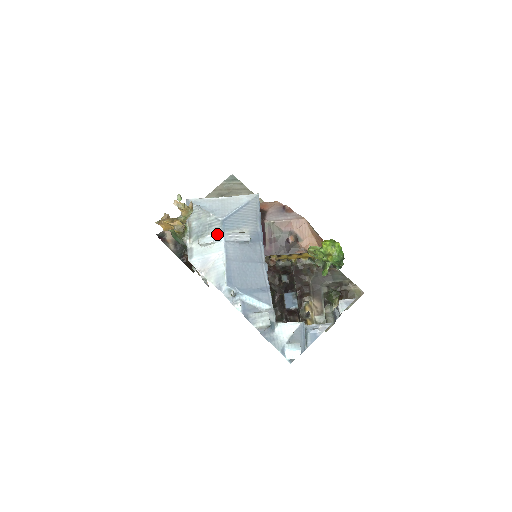
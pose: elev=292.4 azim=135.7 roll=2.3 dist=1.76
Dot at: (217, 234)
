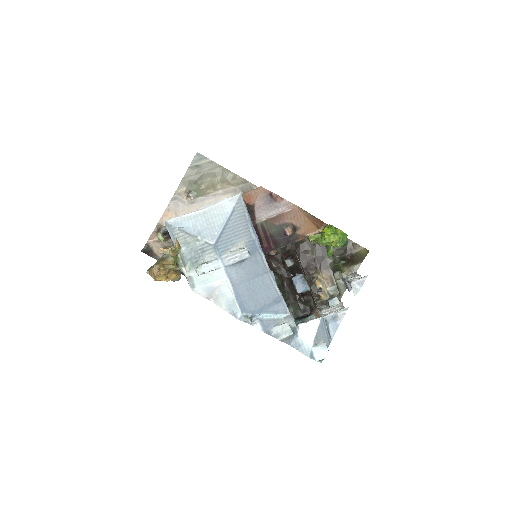
Dot at: (213, 261)
